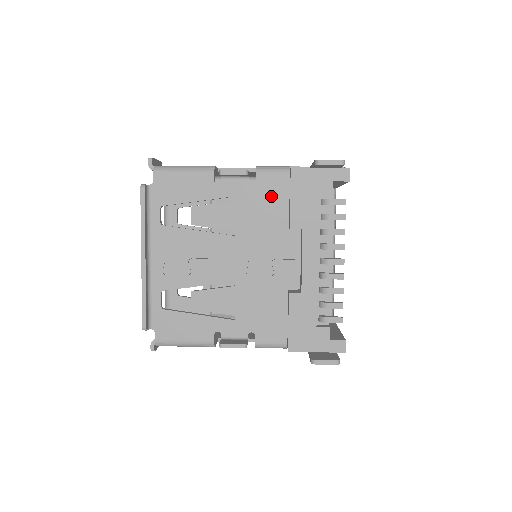
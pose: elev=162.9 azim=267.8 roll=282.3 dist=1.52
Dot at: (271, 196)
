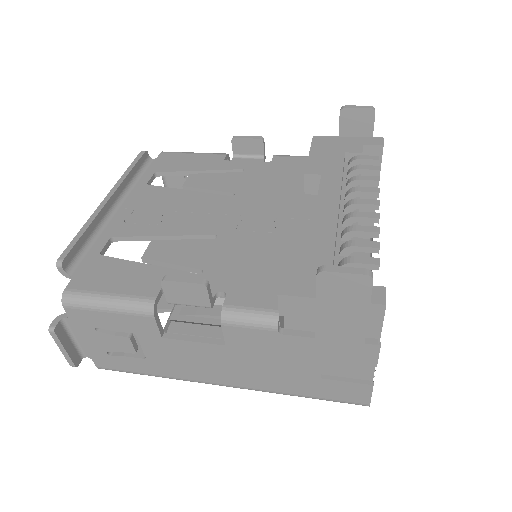
Dot at: (287, 170)
